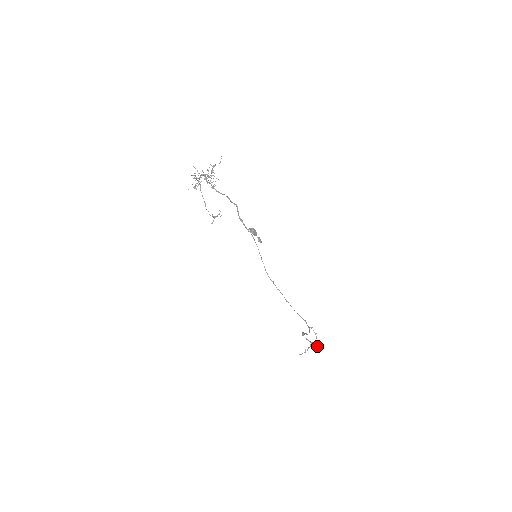
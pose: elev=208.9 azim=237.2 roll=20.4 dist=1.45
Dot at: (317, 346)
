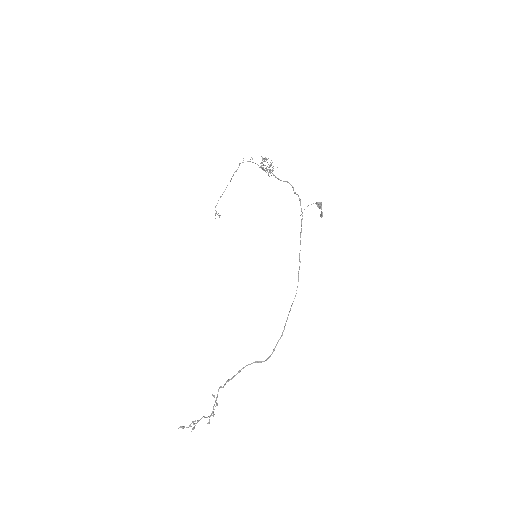
Dot at: (209, 422)
